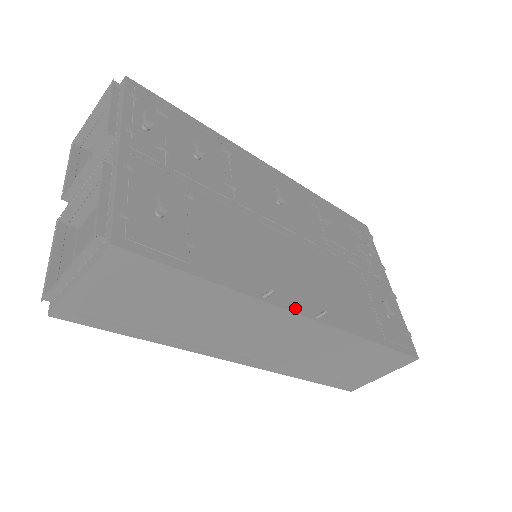
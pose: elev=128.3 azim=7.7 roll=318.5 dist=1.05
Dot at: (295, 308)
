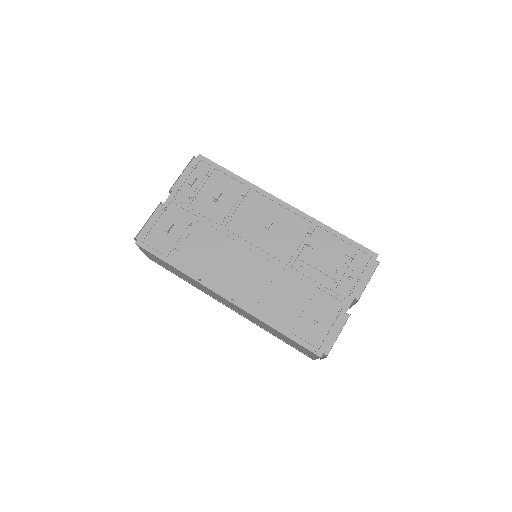
Dot at: (219, 291)
